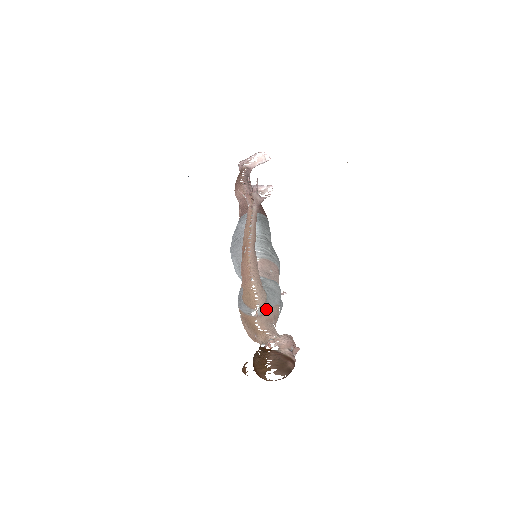
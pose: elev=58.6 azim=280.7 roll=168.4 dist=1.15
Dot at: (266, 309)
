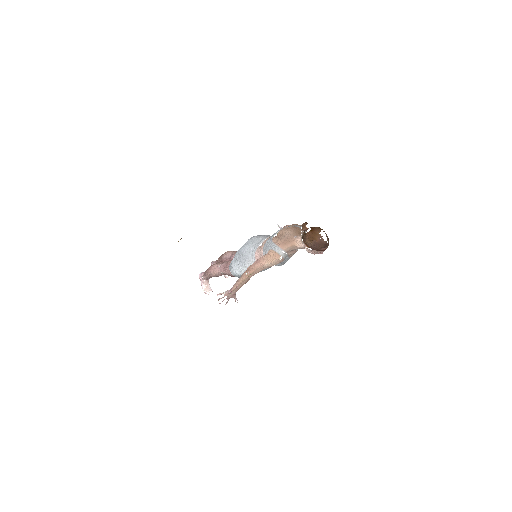
Dot at: occluded
